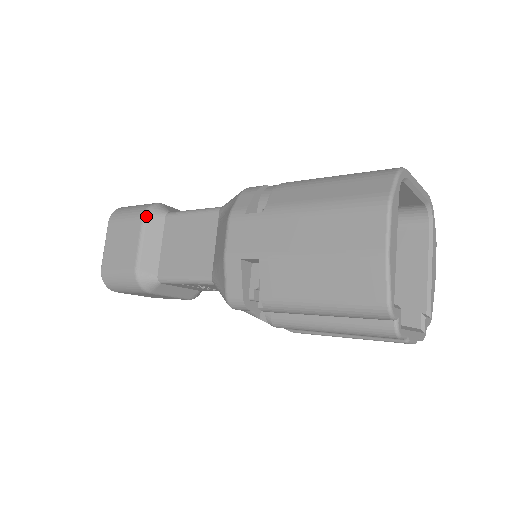
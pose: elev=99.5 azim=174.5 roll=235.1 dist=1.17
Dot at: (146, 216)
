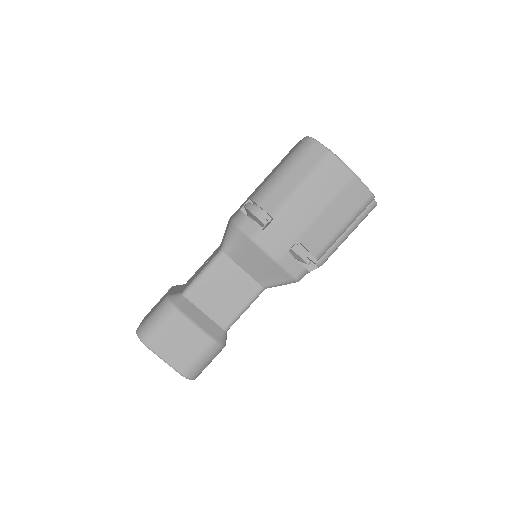
Dot at: (179, 309)
